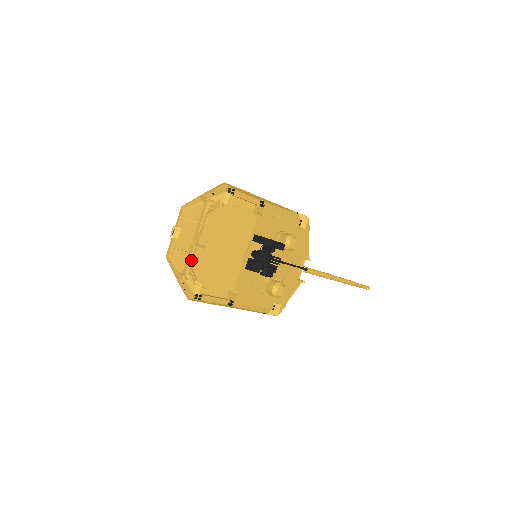
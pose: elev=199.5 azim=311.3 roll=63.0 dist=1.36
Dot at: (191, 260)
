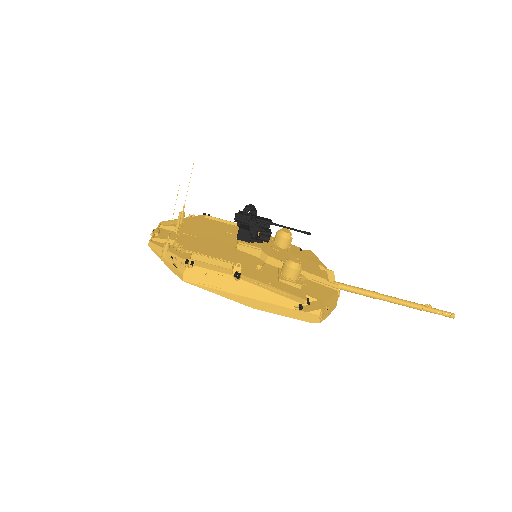
Dot at: (174, 241)
